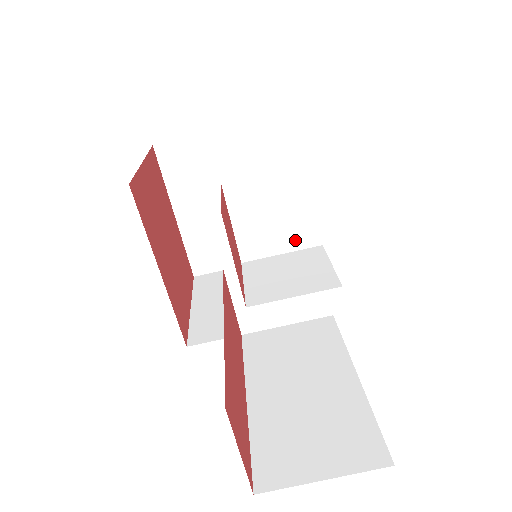
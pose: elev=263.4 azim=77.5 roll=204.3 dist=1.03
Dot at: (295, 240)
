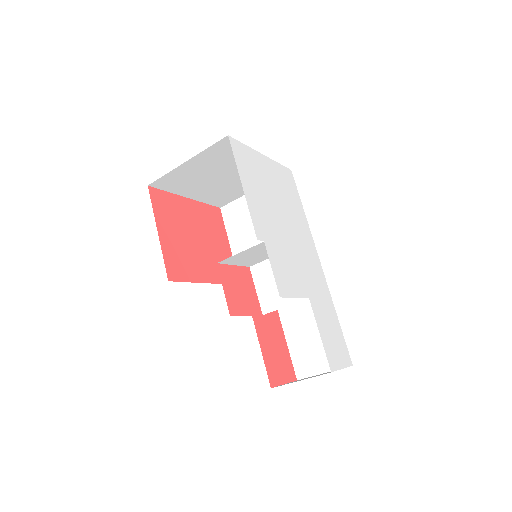
Dot at: occluded
